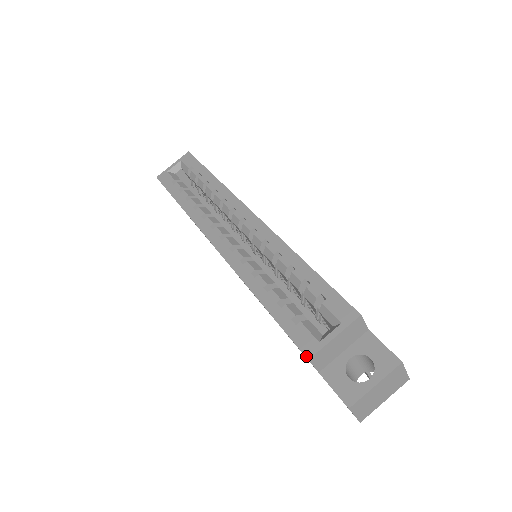
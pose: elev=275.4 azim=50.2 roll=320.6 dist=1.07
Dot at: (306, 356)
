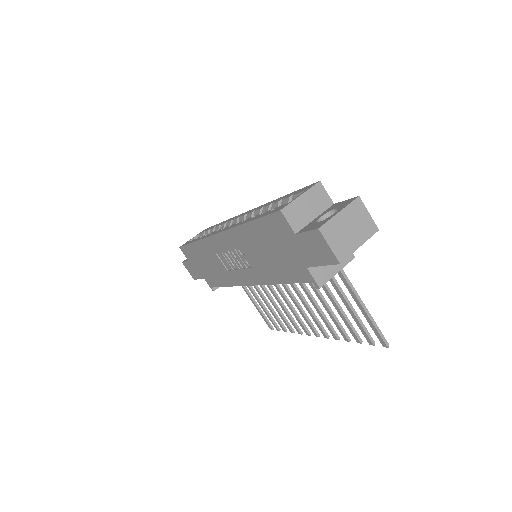
Dot at: (279, 210)
